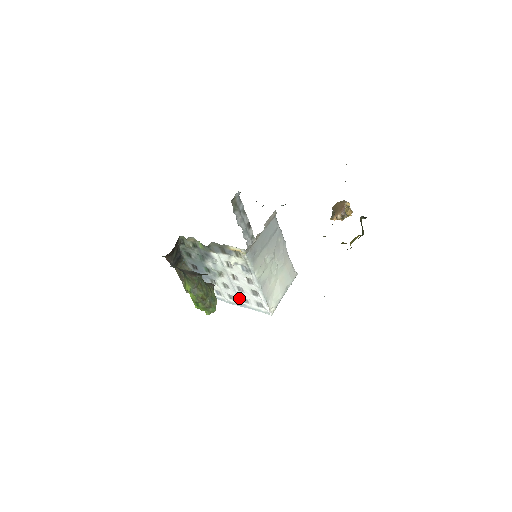
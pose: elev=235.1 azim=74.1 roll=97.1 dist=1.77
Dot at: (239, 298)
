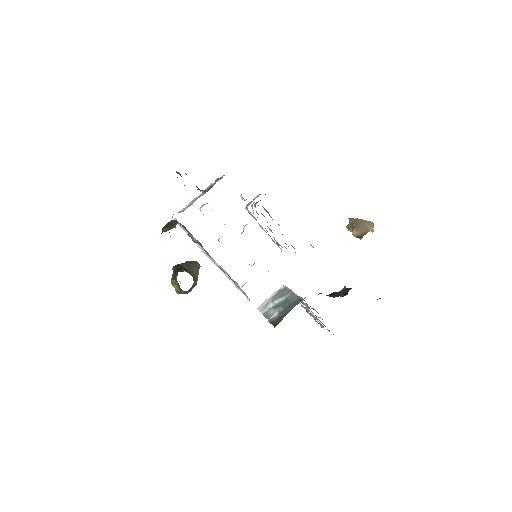
Dot at: (216, 263)
